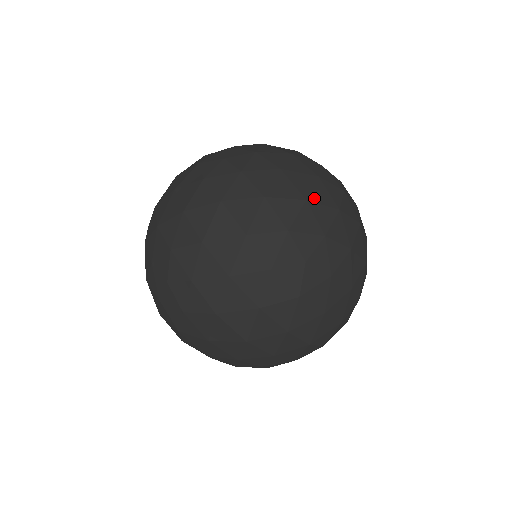
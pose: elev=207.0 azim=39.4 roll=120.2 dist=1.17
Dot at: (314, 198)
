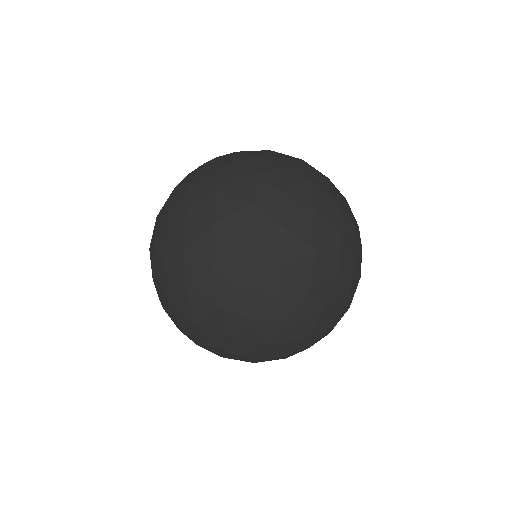
Dot at: occluded
